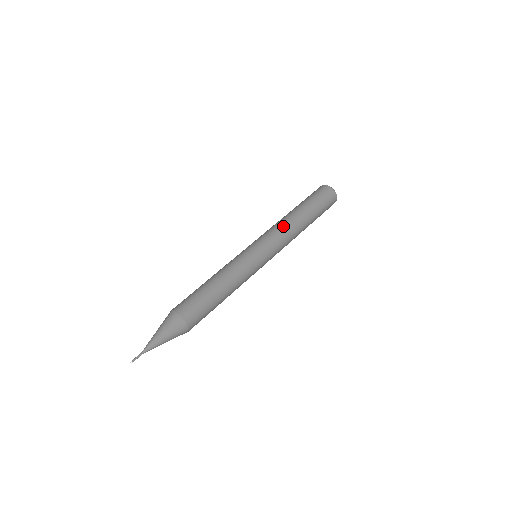
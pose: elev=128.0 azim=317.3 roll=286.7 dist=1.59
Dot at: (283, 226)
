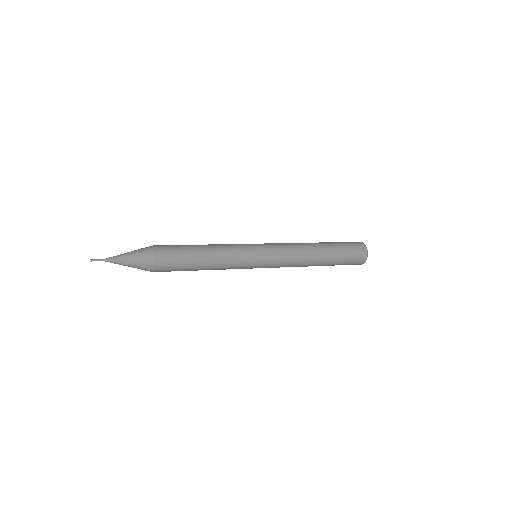
Dot at: (296, 245)
